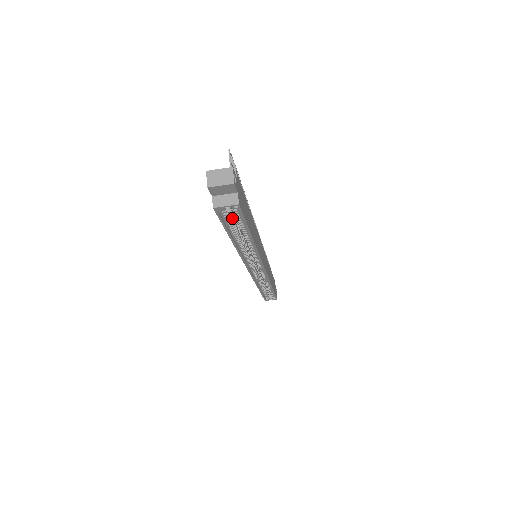
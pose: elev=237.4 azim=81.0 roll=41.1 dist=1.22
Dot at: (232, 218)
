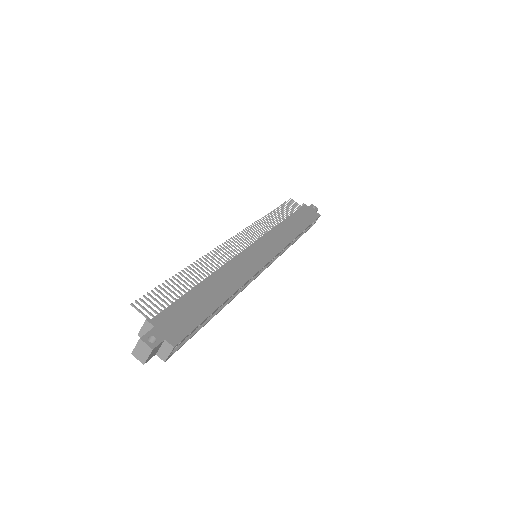
Dot at: occluded
